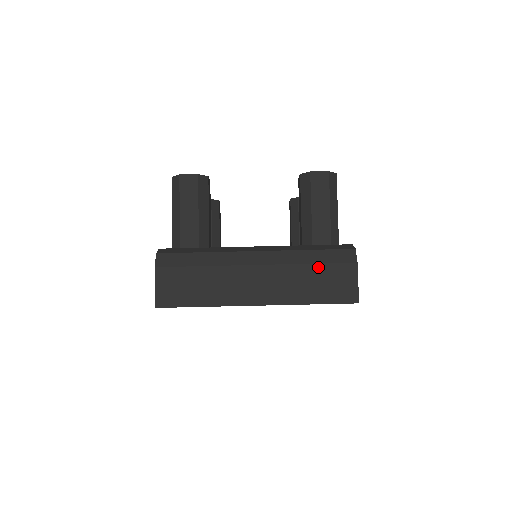
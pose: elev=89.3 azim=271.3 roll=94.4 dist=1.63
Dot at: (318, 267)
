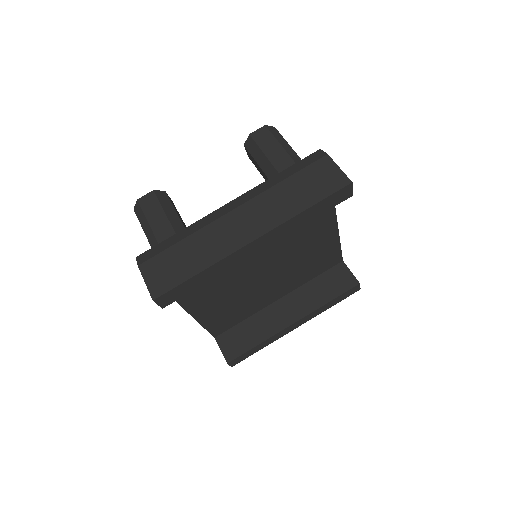
Dot at: (293, 178)
